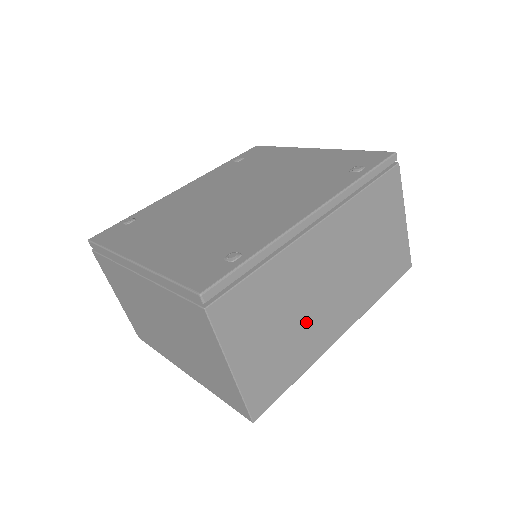
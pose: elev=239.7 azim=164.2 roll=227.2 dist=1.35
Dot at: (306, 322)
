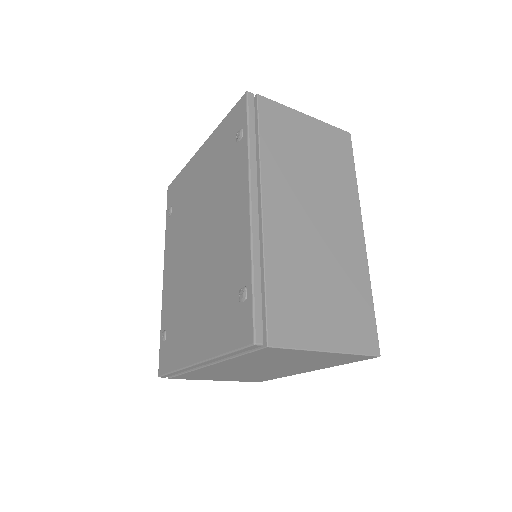
Dot at: (333, 263)
